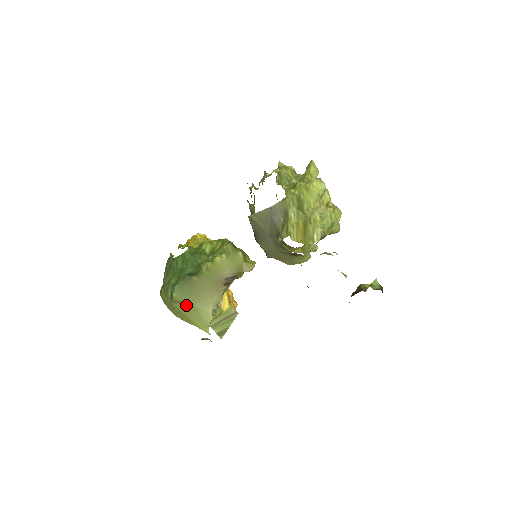
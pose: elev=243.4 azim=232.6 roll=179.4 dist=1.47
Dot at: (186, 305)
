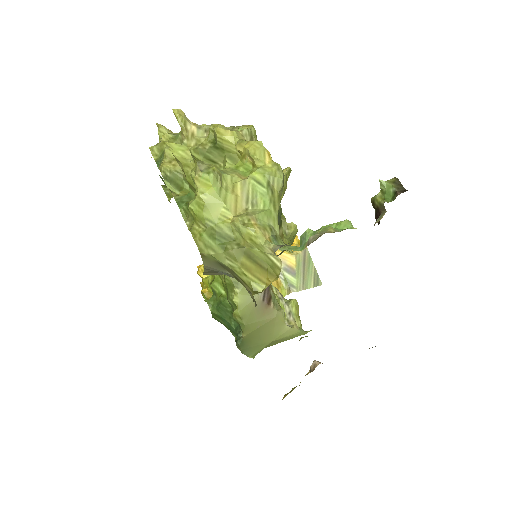
Dot at: (267, 345)
